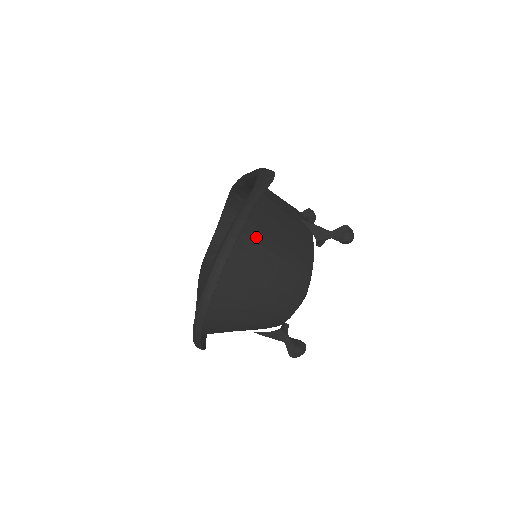
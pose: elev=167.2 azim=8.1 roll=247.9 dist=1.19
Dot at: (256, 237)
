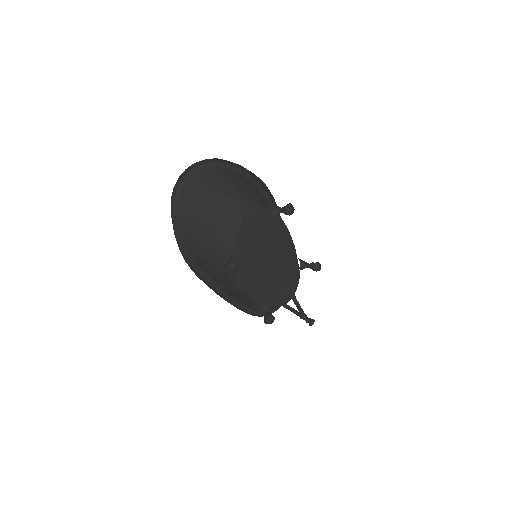
Dot at: (222, 174)
